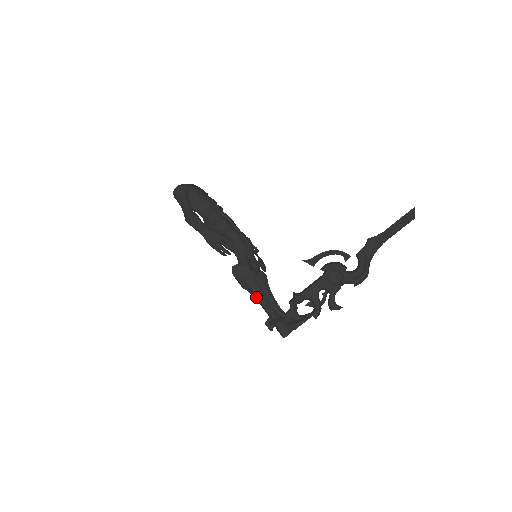
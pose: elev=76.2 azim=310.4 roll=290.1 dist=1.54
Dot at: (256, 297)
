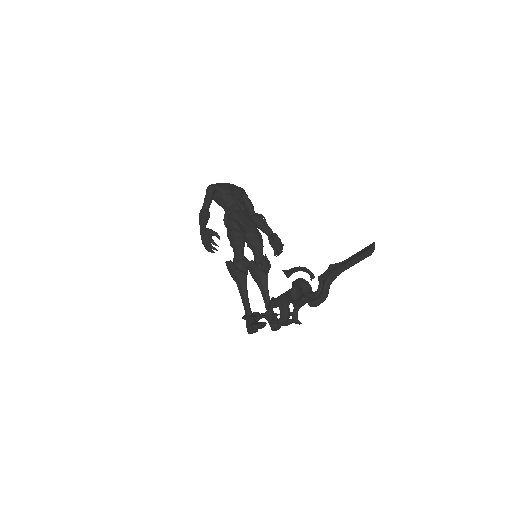
Dot at: (240, 292)
